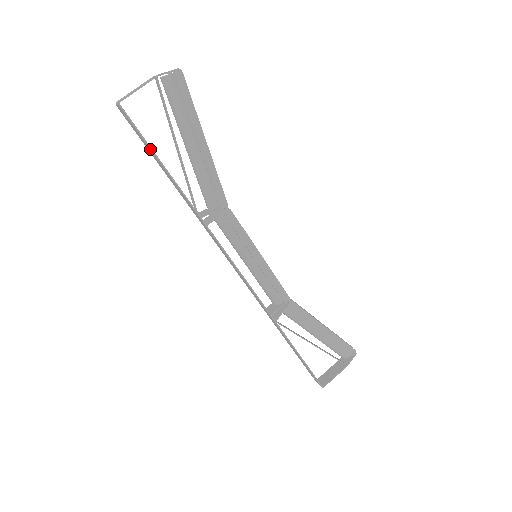
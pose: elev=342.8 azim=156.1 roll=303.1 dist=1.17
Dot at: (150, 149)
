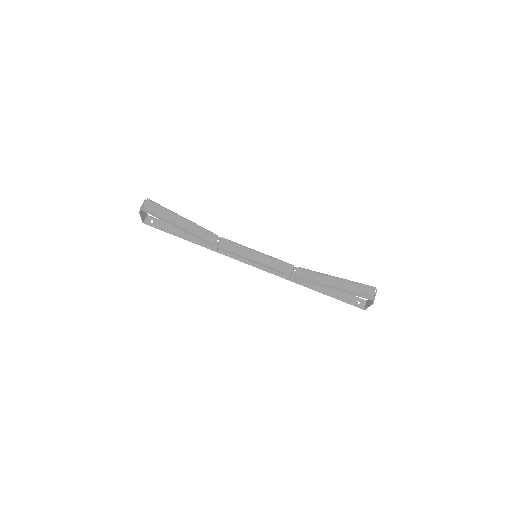
Dot at: (168, 232)
